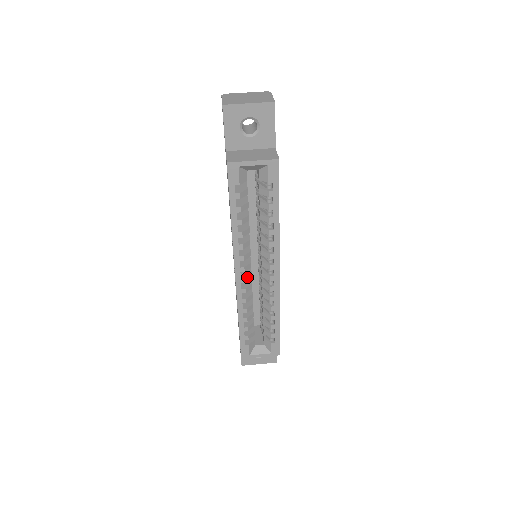
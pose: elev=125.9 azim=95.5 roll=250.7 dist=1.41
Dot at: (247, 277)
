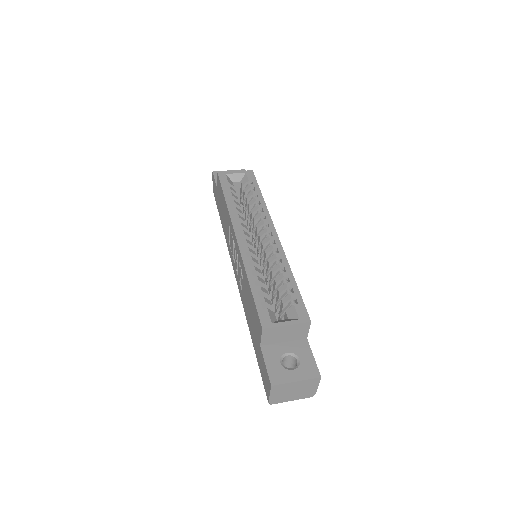
Dot at: (248, 241)
